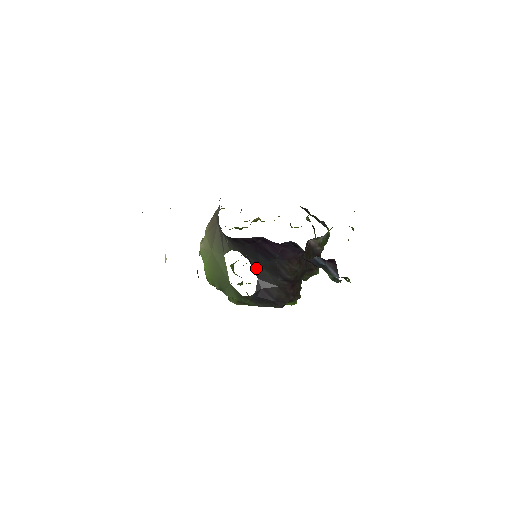
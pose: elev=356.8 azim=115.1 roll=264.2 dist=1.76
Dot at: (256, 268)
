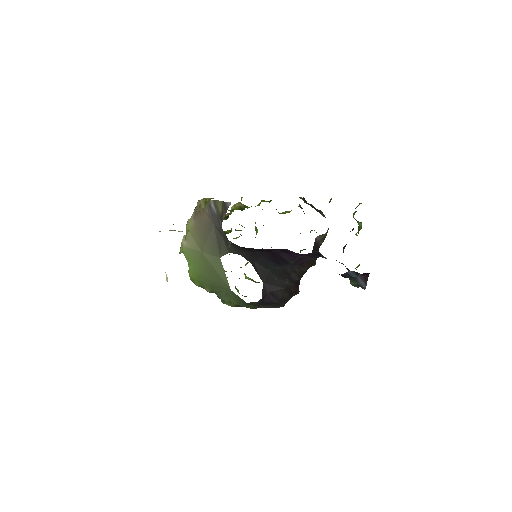
Dot at: (262, 273)
